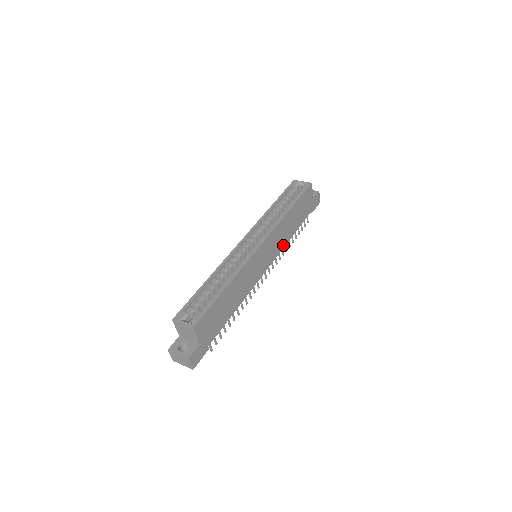
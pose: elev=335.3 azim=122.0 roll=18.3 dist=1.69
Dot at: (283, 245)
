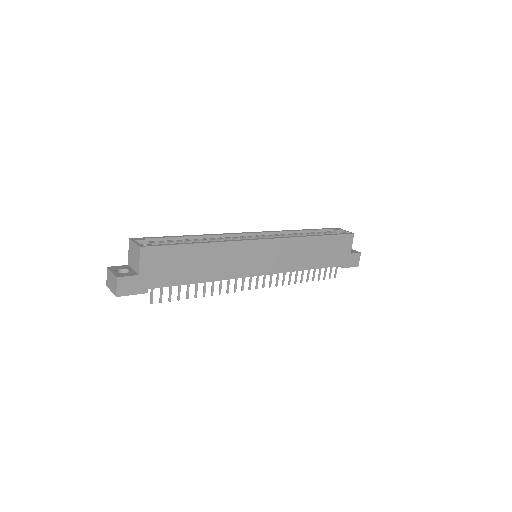
Dot at: (292, 268)
